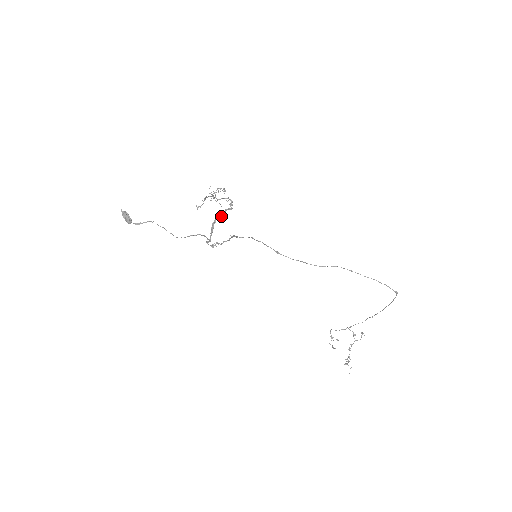
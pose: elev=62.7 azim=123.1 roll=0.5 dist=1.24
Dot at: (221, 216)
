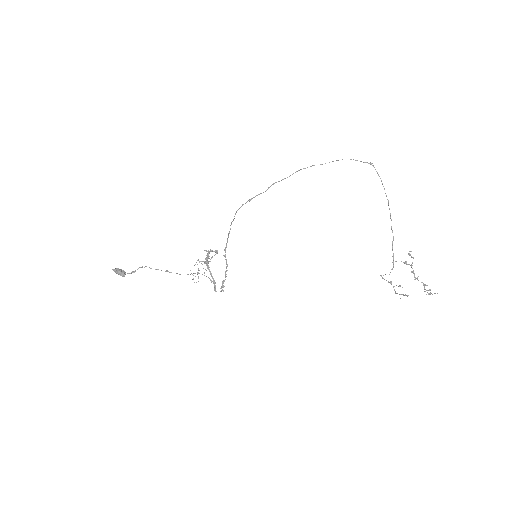
Dot at: (209, 253)
